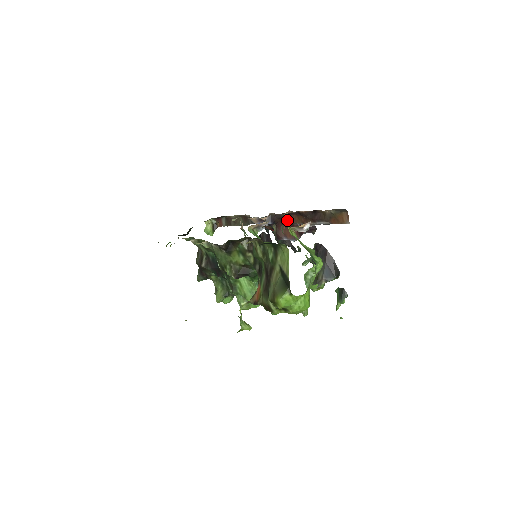
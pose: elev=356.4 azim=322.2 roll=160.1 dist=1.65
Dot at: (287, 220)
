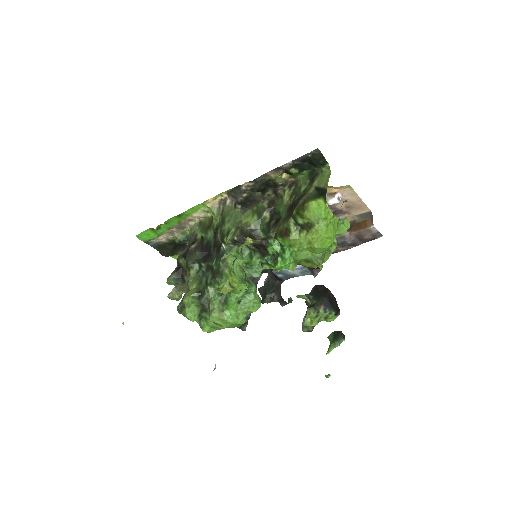
Dot at: occluded
